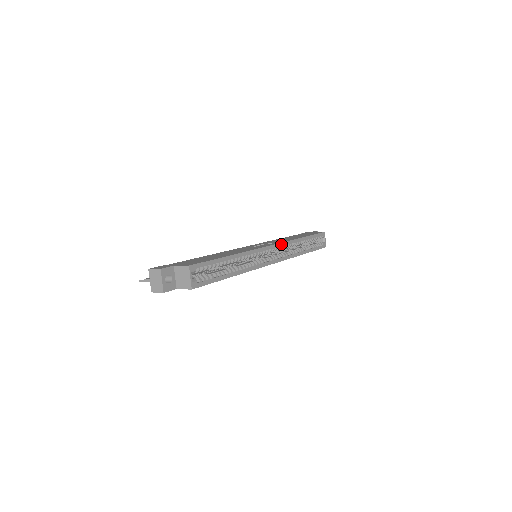
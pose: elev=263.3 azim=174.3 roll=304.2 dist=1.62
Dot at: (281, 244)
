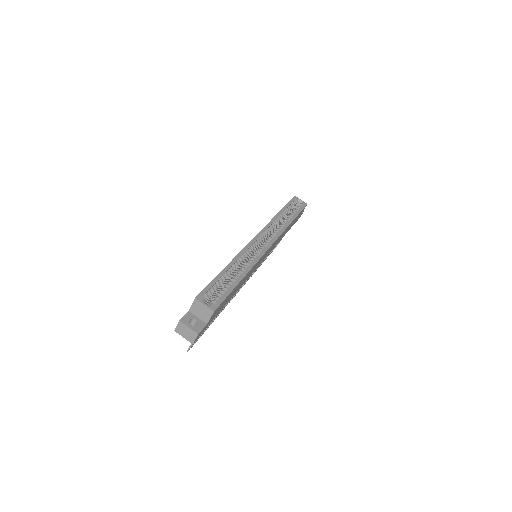
Dot at: (263, 230)
